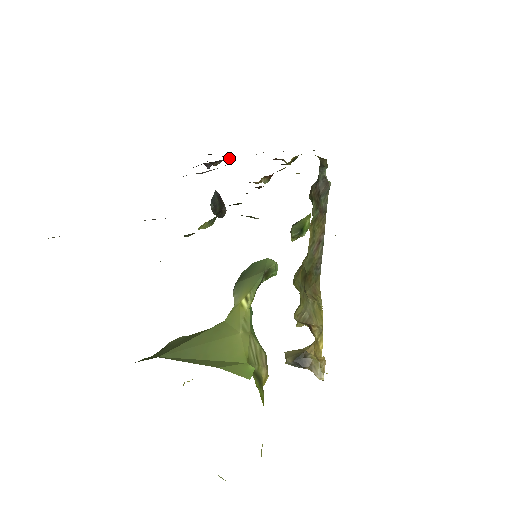
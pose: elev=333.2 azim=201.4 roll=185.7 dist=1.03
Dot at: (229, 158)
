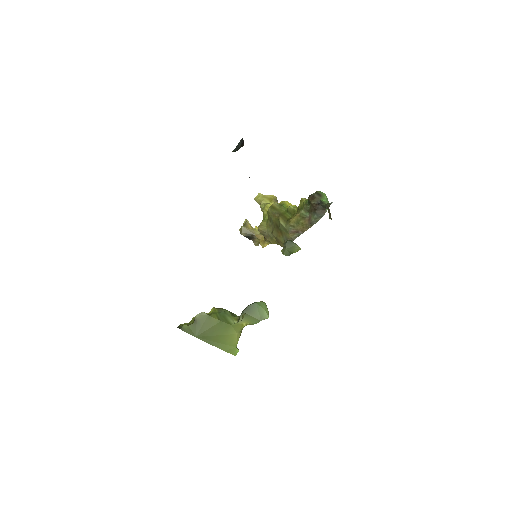
Dot at: occluded
